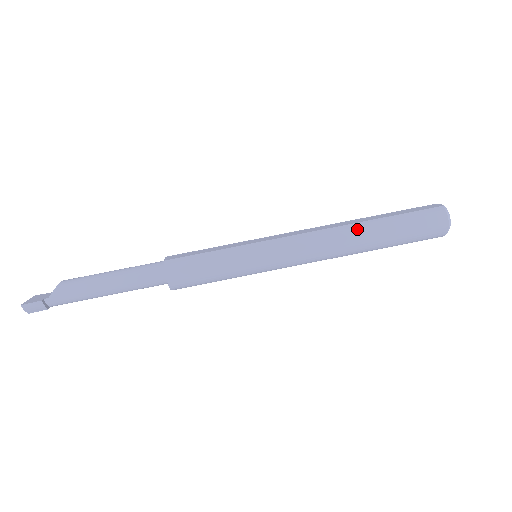
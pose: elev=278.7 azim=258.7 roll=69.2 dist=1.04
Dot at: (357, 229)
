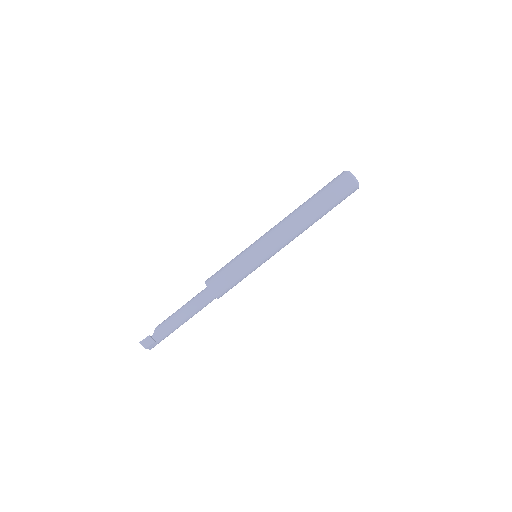
Dot at: (300, 207)
